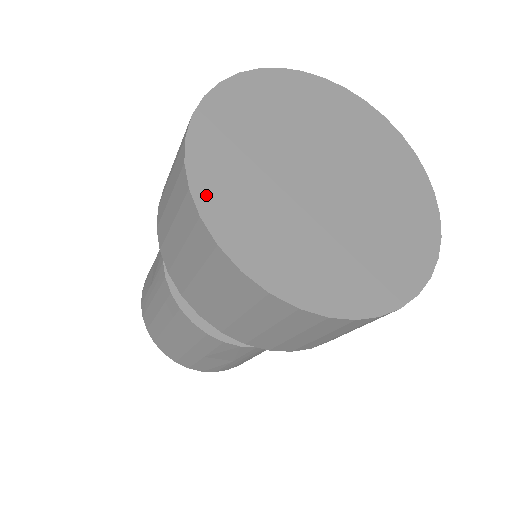
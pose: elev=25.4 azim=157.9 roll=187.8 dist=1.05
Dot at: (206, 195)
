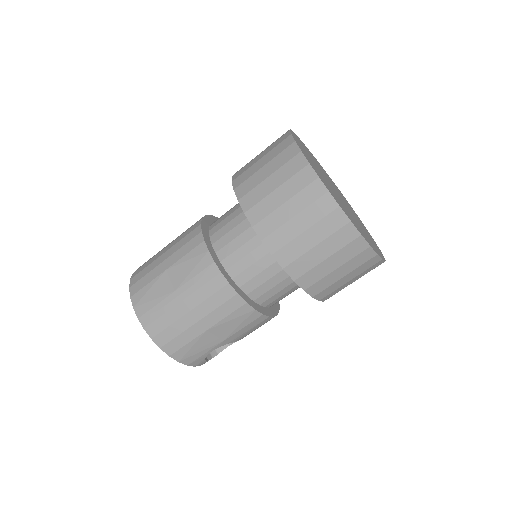
Dot at: (296, 136)
